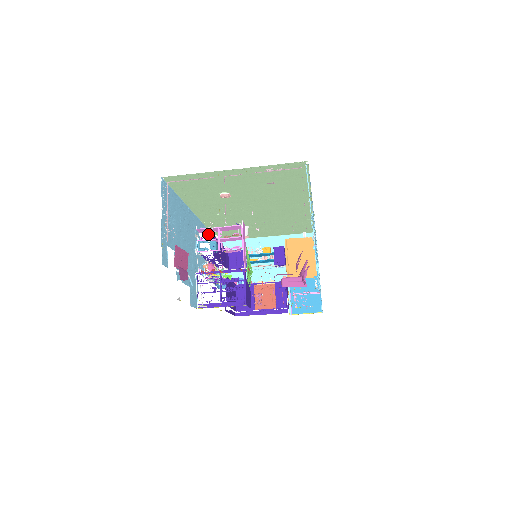
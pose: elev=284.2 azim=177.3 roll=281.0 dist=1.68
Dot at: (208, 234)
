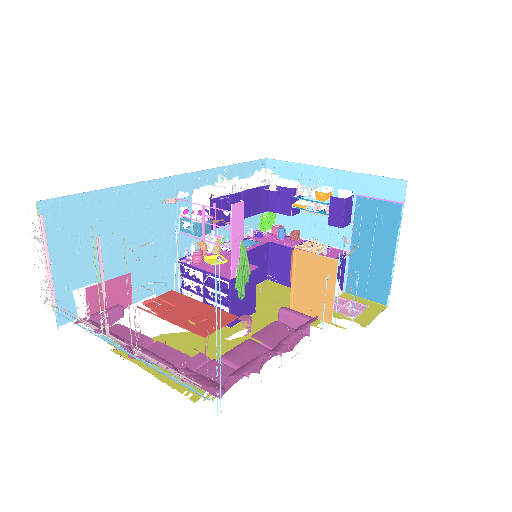
Dot at: (227, 173)
